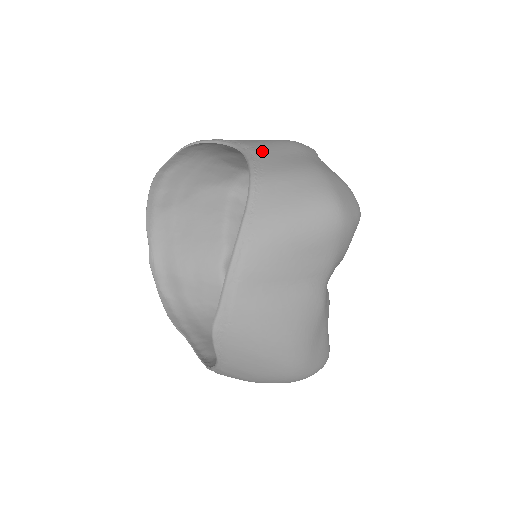
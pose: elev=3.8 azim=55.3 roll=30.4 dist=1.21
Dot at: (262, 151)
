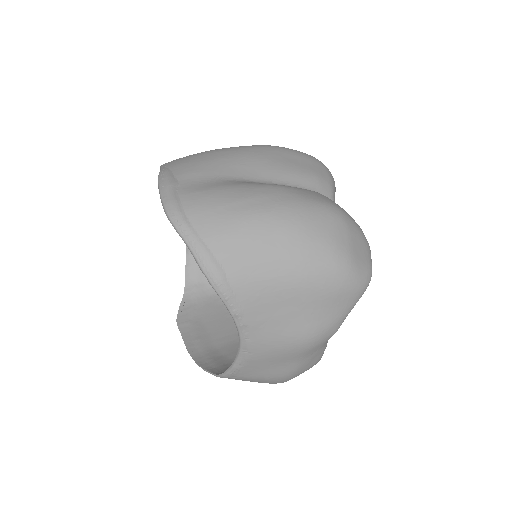
Dot at: (255, 361)
